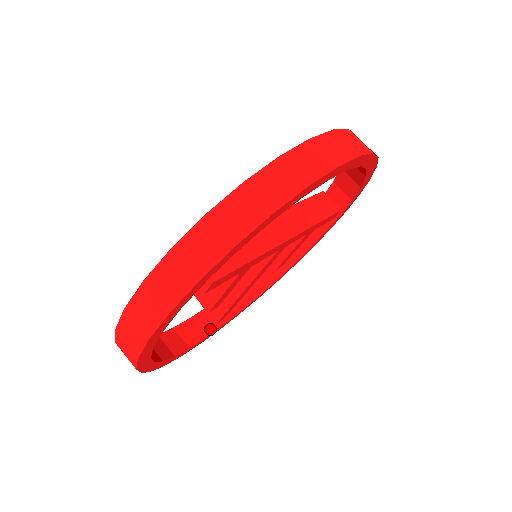
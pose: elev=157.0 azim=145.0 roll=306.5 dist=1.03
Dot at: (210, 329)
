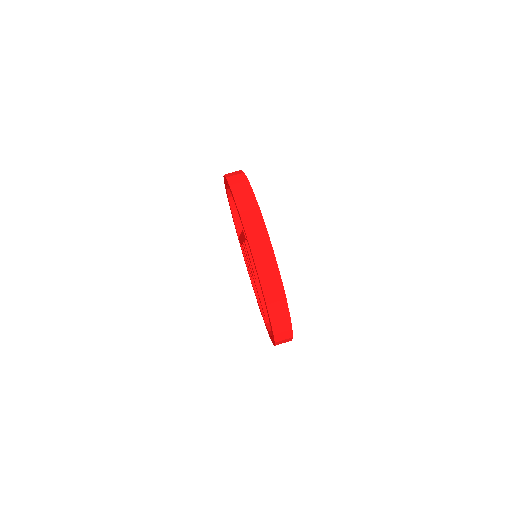
Dot at: occluded
